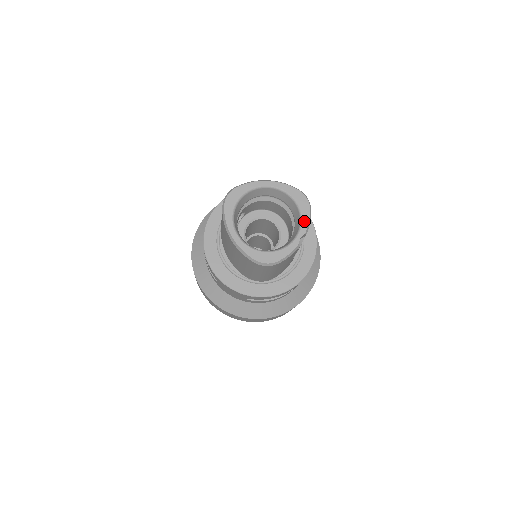
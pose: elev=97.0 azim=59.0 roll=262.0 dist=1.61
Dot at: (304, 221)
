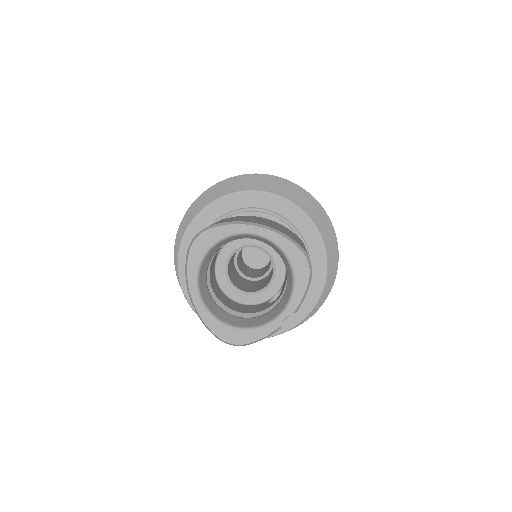
Dot at: (296, 296)
